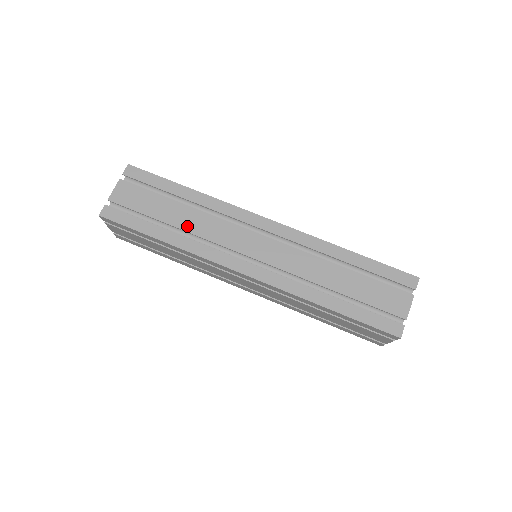
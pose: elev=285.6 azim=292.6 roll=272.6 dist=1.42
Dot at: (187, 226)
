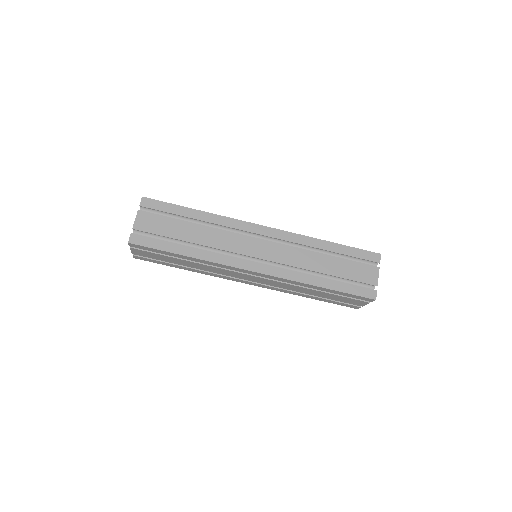
Dot at: (197, 268)
